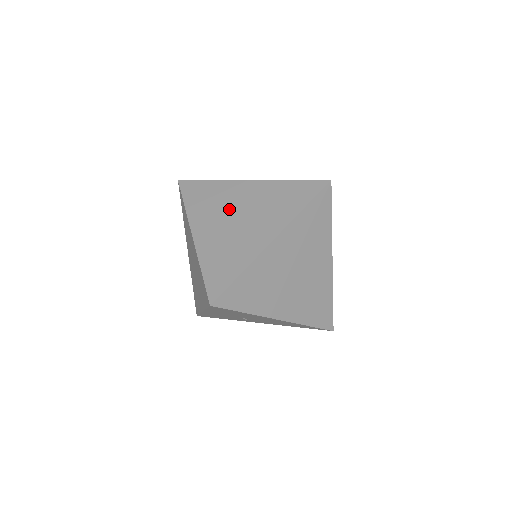
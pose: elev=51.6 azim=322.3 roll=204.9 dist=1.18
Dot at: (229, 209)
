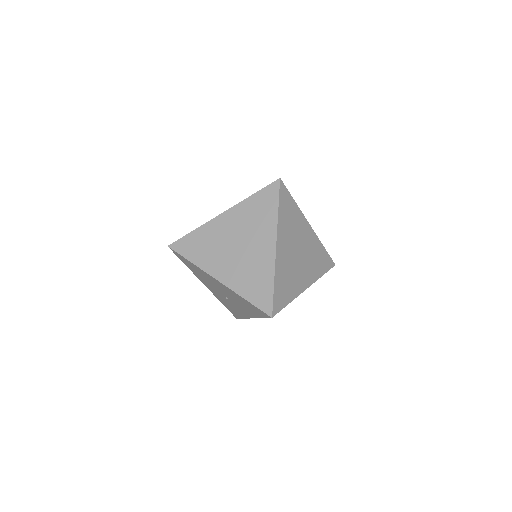
Dot at: occluded
